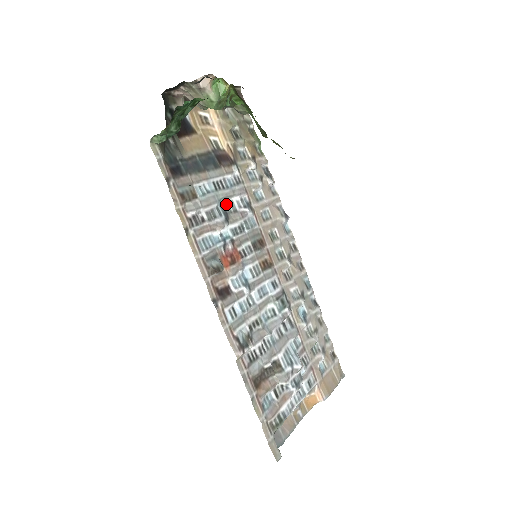
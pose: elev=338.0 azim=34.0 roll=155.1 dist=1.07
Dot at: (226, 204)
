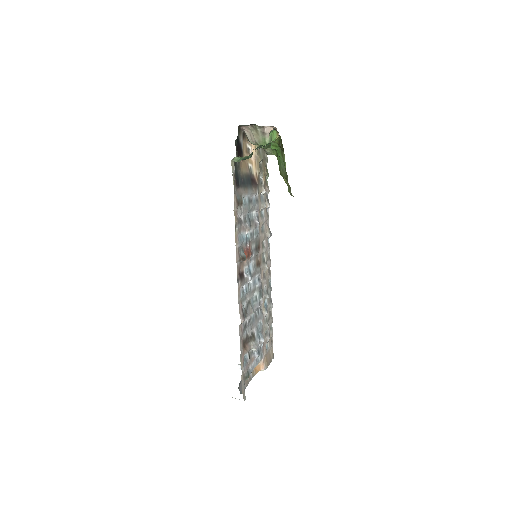
Dot at: (250, 214)
